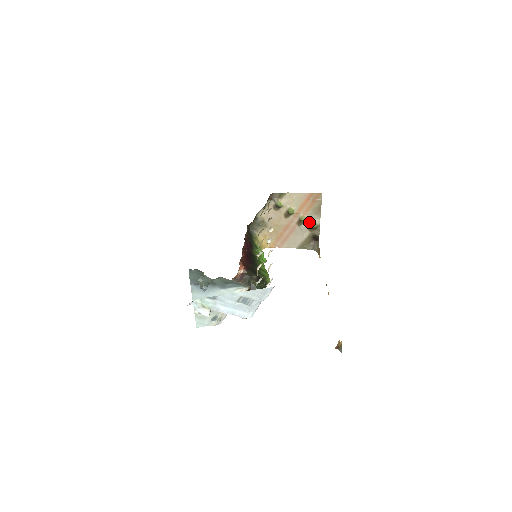
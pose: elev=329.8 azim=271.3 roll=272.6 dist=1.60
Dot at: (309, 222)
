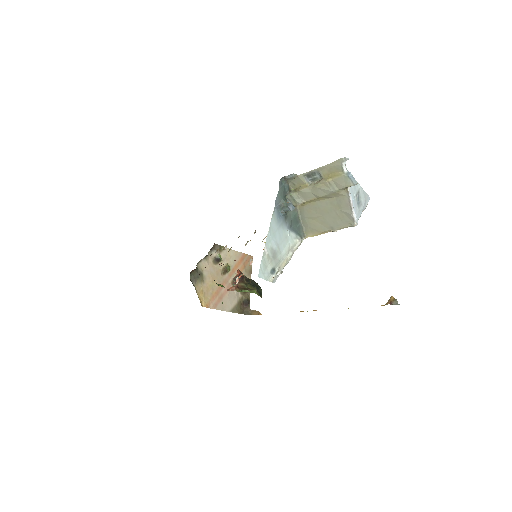
Dot at: occluded
